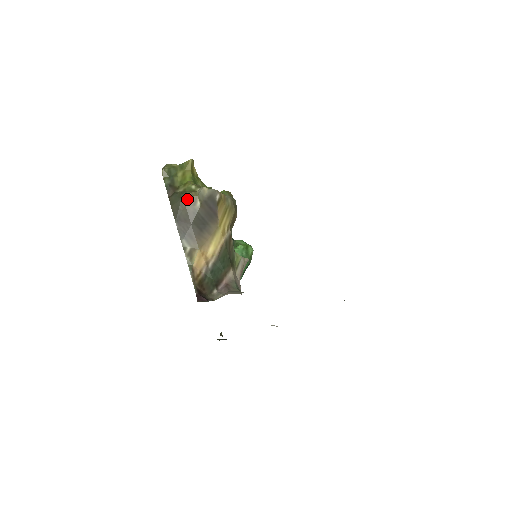
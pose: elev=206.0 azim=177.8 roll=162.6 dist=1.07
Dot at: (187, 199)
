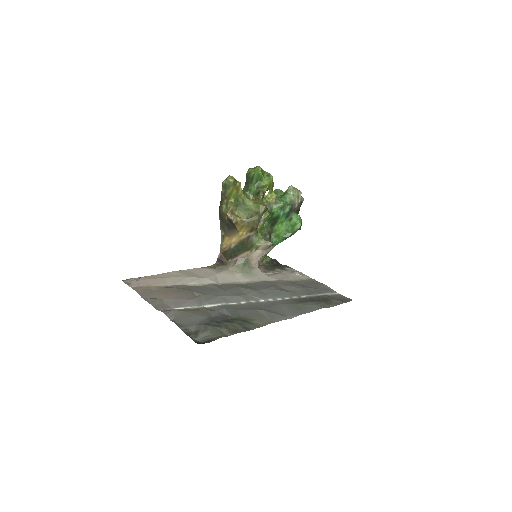
Dot at: (222, 212)
